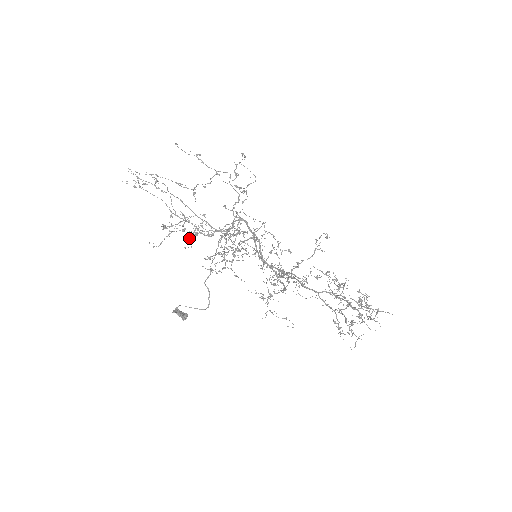
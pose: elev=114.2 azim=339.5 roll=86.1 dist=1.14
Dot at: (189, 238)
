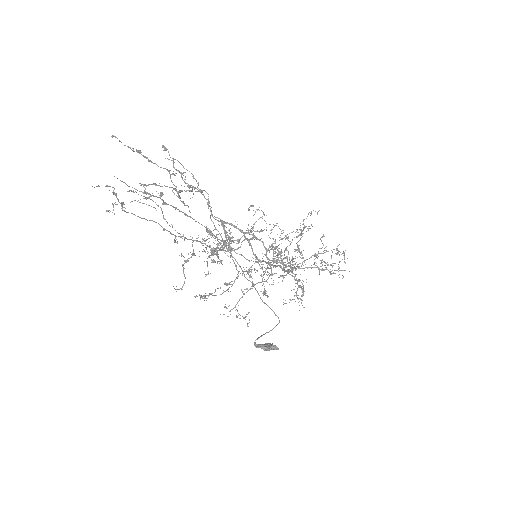
Dot at: (207, 261)
